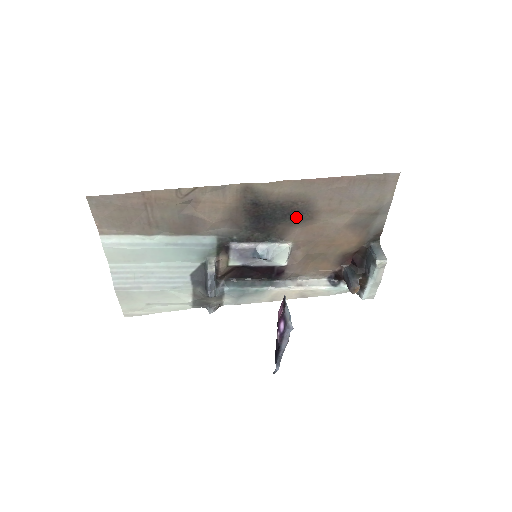
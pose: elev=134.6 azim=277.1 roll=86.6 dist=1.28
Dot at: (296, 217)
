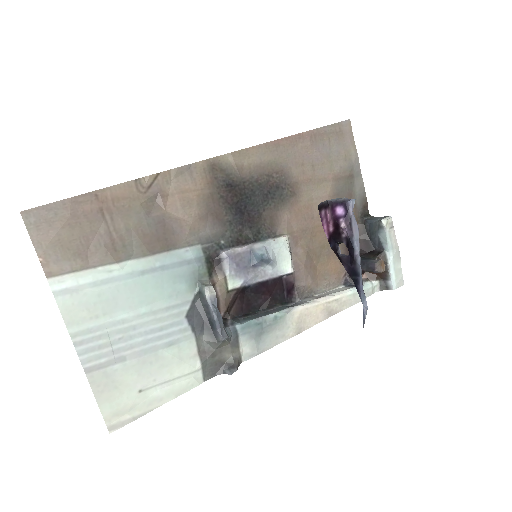
Dot at: (278, 196)
